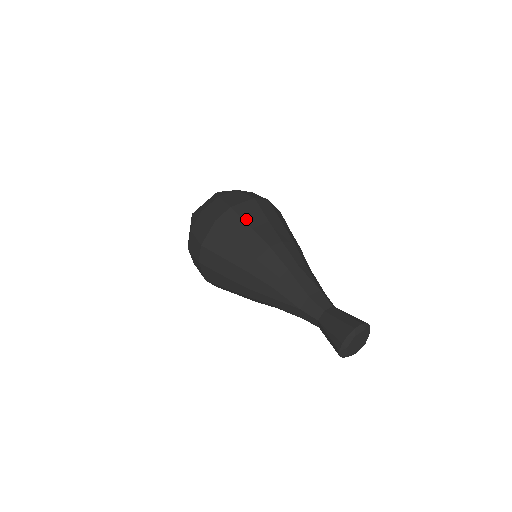
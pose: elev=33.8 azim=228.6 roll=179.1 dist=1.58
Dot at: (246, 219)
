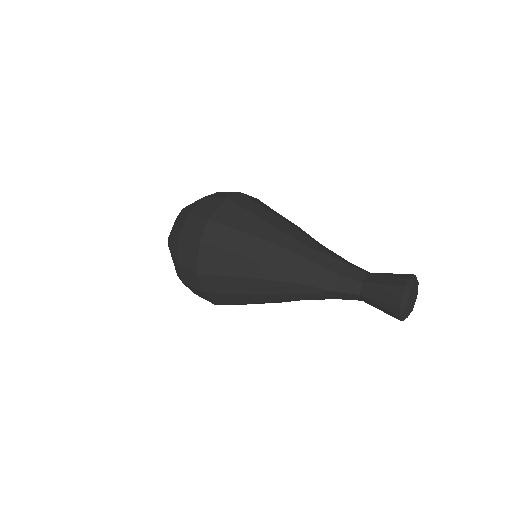
Dot at: (231, 224)
